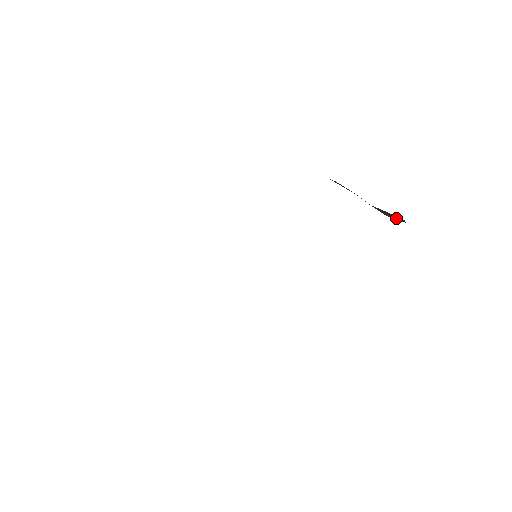
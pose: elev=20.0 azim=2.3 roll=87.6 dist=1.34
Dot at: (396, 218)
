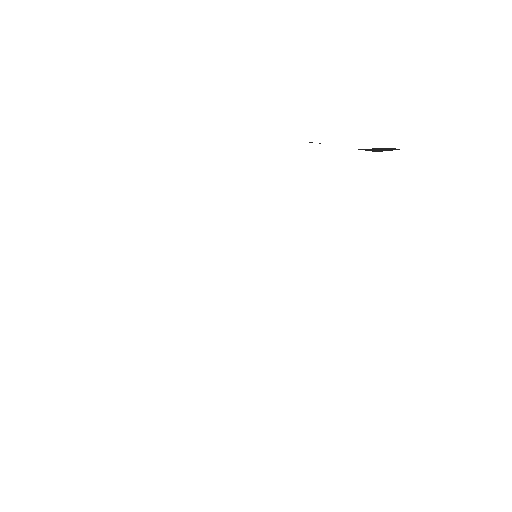
Dot at: (386, 150)
